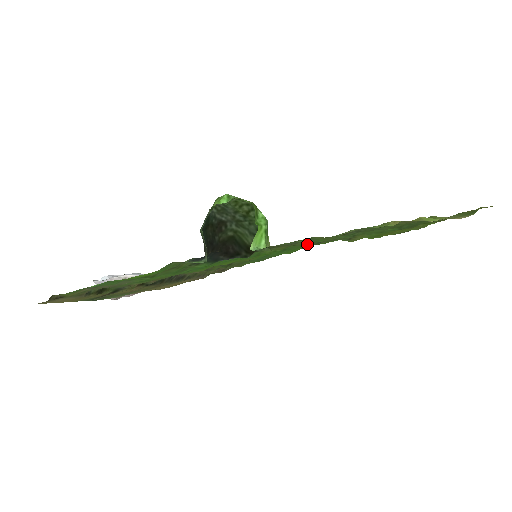
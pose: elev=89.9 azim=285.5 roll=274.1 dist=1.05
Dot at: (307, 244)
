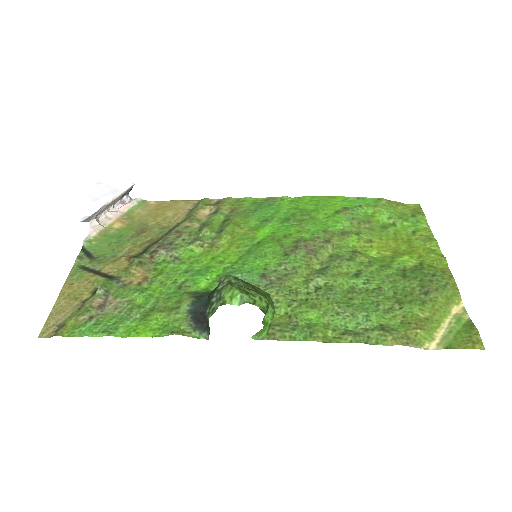
Dot at: (307, 302)
